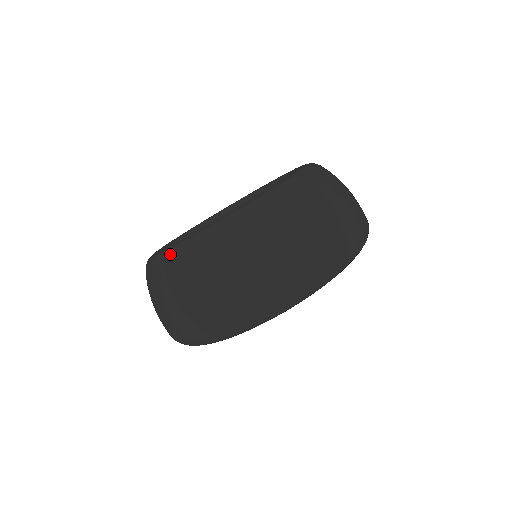
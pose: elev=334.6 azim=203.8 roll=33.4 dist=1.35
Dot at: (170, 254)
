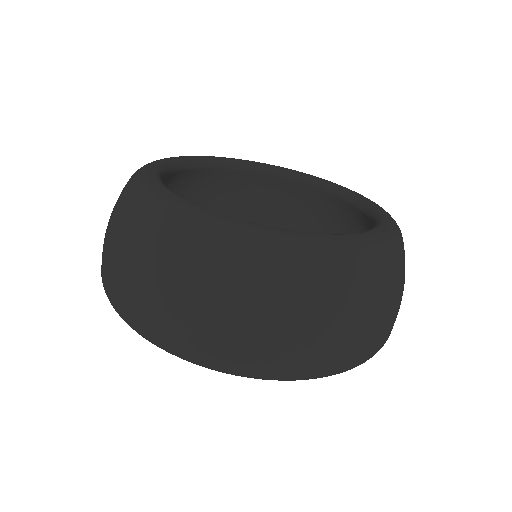
Dot at: (341, 252)
